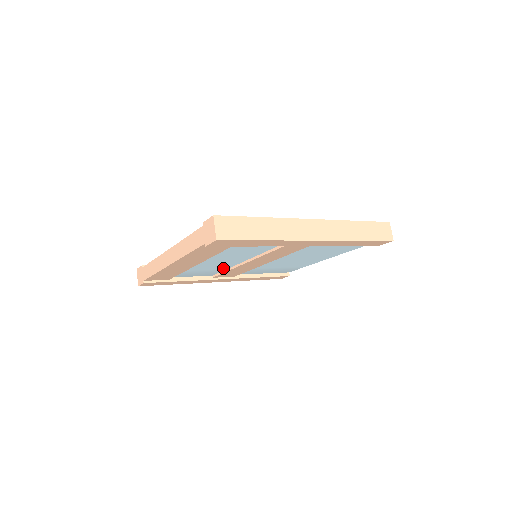
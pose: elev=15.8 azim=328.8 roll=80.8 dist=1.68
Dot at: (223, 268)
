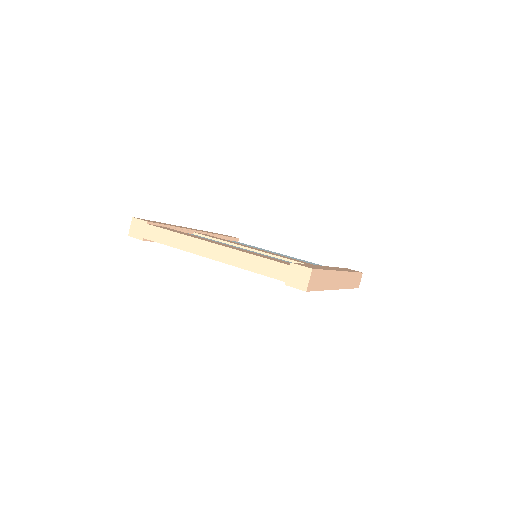
Dot at: occluded
